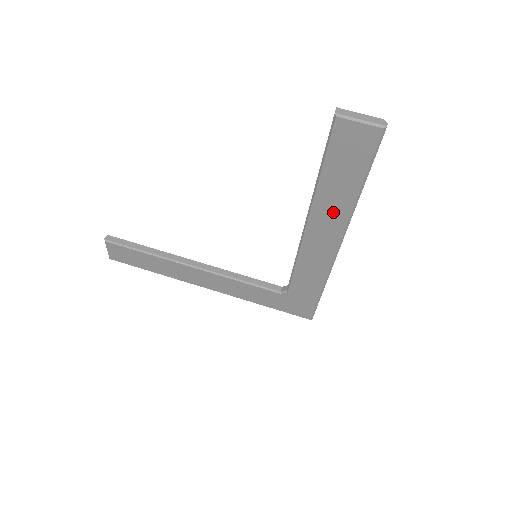
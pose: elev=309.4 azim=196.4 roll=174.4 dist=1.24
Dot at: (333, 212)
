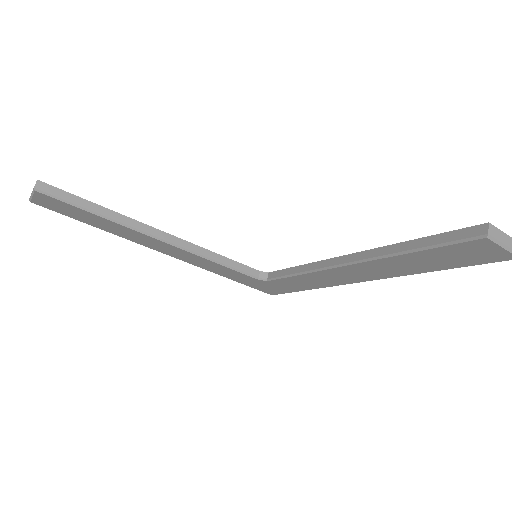
Dot at: (387, 270)
